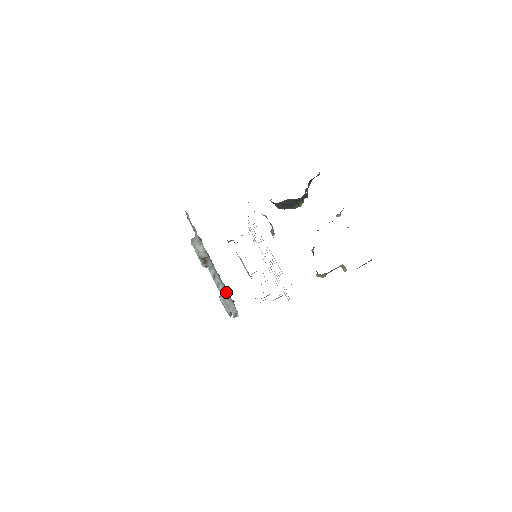
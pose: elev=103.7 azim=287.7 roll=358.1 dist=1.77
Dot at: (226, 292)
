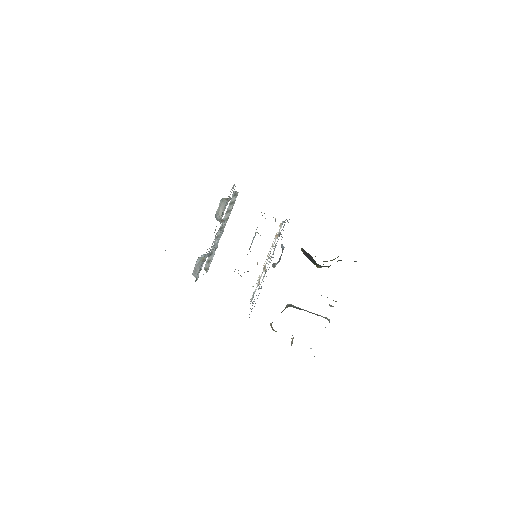
Dot at: (203, 263)
